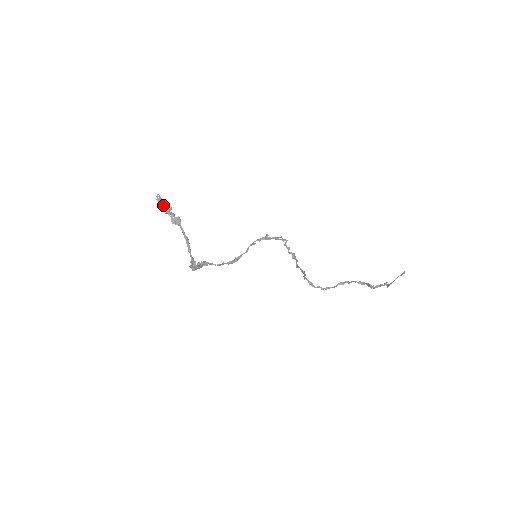
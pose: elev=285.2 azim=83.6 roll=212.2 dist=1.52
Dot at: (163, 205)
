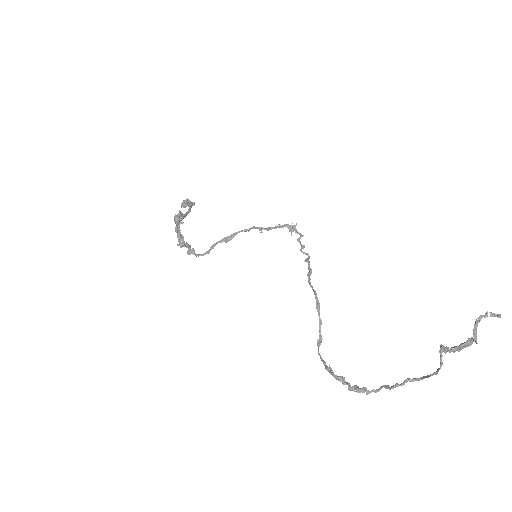
Dot at: occluded
